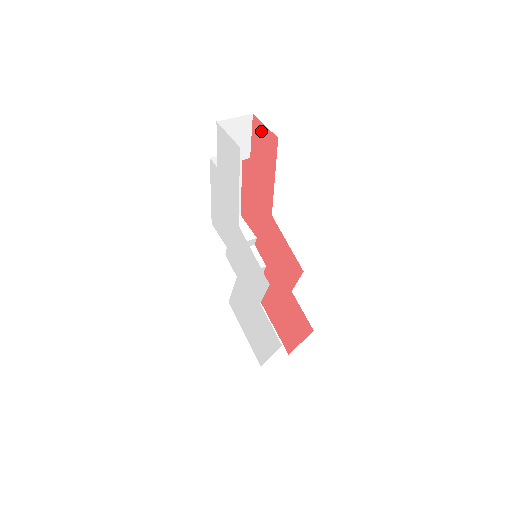
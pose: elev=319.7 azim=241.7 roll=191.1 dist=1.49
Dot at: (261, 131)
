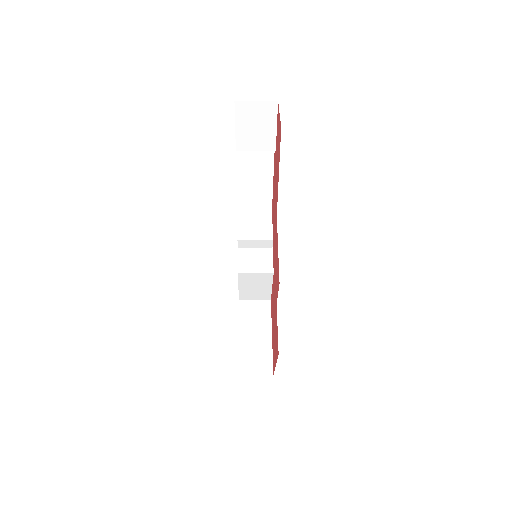
Dot at: (278, 120)
